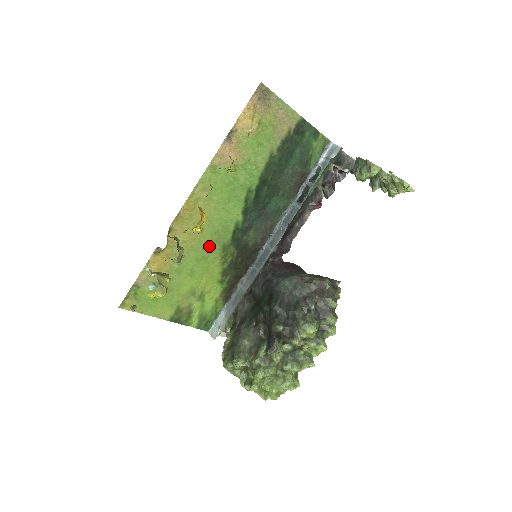
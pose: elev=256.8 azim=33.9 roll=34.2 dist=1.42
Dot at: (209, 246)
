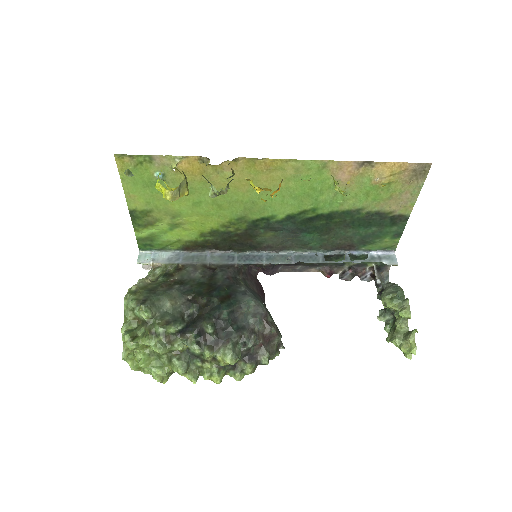
Dot at: (236, 204)
